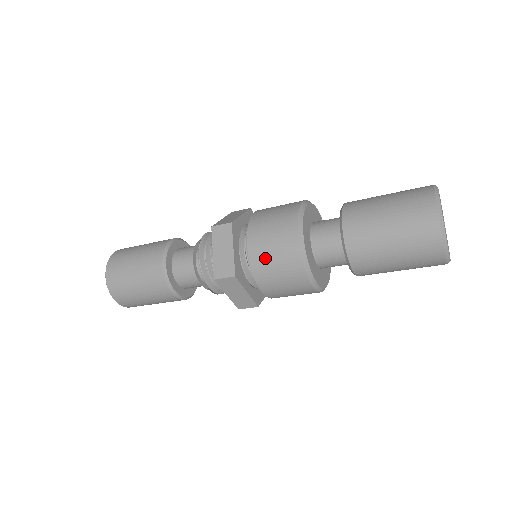
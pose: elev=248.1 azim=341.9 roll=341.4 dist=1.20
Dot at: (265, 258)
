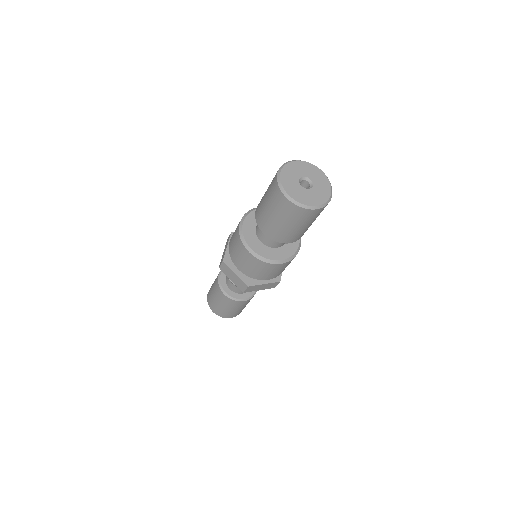
Dot at: (249, 270)
